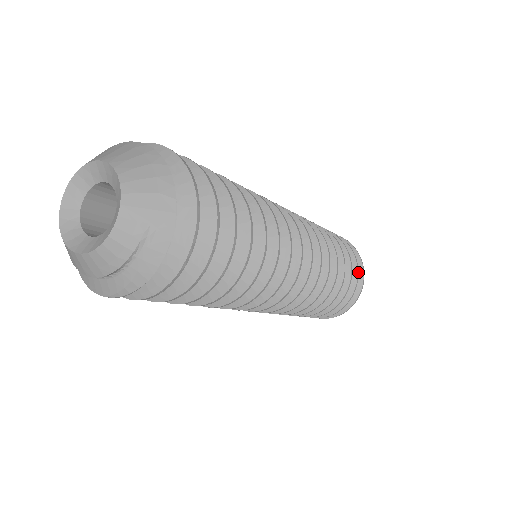
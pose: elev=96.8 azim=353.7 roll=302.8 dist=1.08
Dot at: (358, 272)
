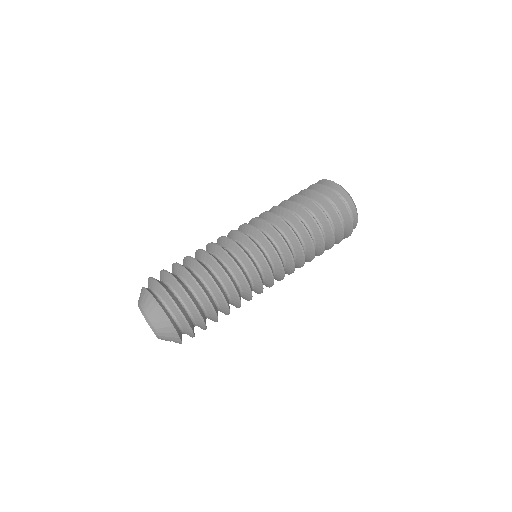
Dot at: occluded
